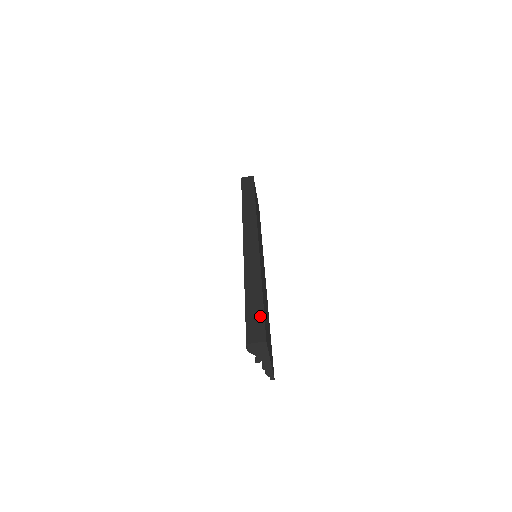
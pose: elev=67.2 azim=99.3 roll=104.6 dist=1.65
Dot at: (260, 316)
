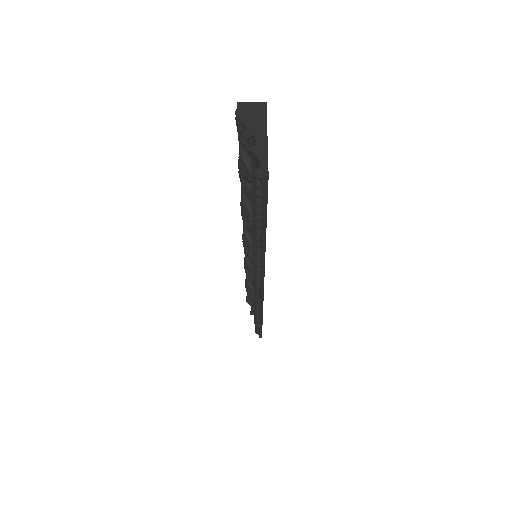
Dot at: occluded
